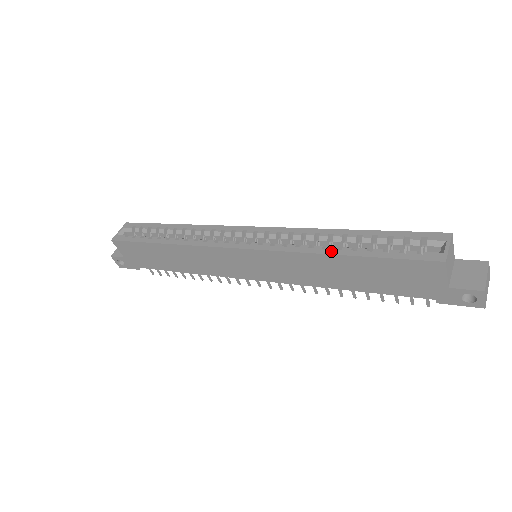
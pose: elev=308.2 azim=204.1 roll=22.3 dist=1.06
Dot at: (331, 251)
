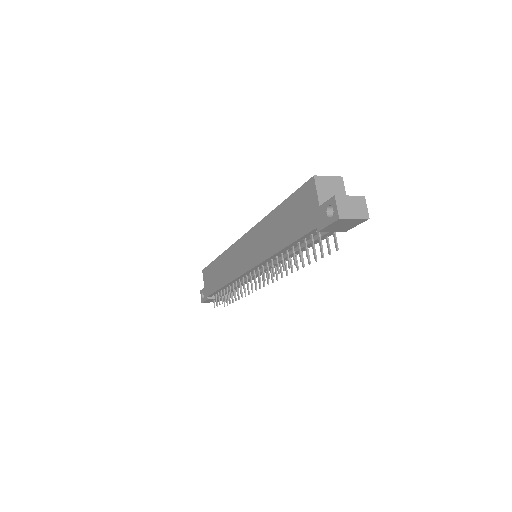
Dot at: occluded
